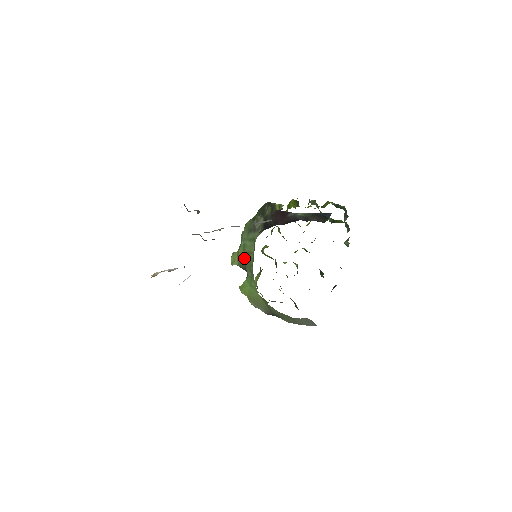
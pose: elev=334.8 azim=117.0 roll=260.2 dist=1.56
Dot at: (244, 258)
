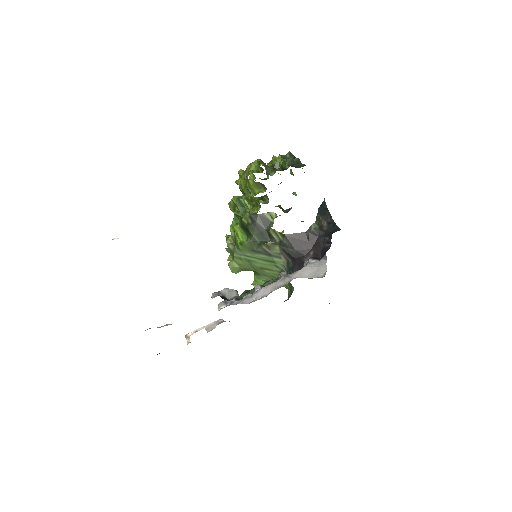
Dot at: (252, 268)
